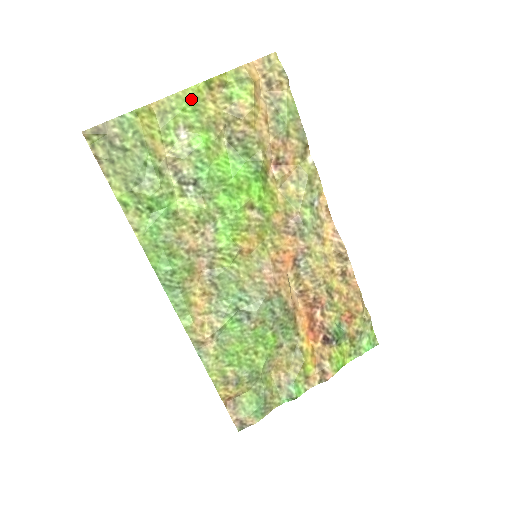
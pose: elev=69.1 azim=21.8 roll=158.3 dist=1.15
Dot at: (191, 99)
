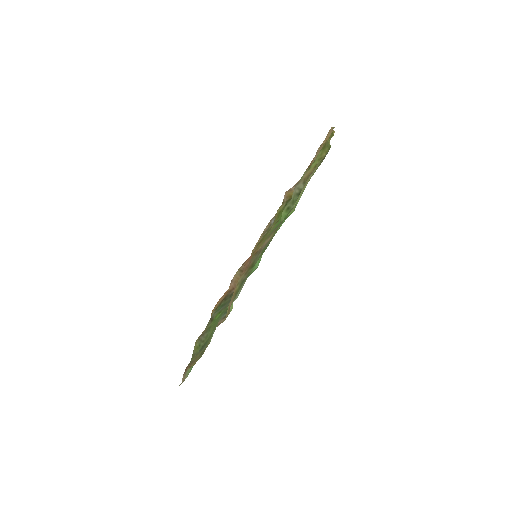
Dot at: occluded
